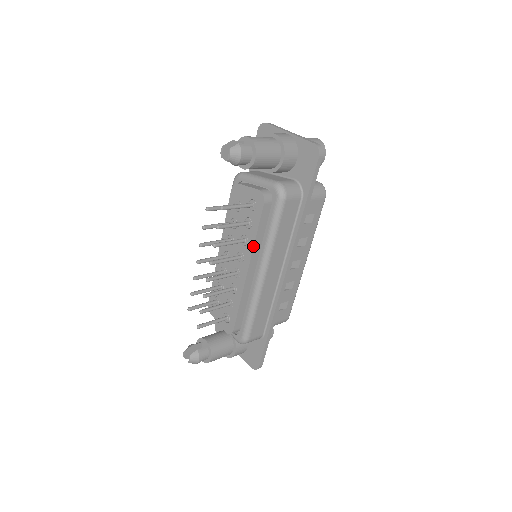
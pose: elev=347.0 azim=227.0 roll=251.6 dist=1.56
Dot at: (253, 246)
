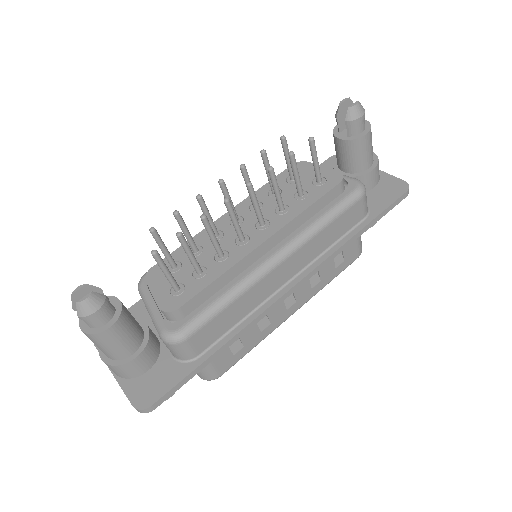
Dot at: (295, 217)
